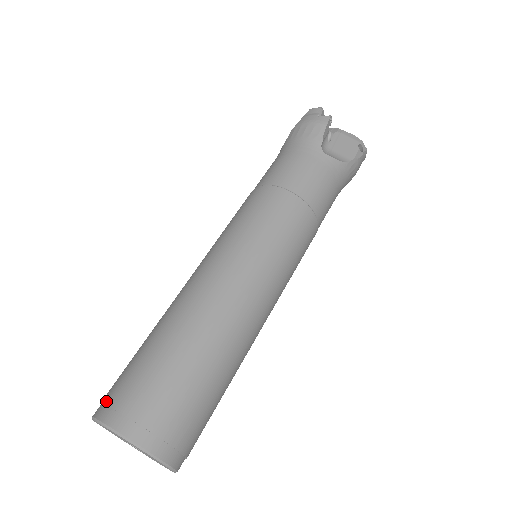
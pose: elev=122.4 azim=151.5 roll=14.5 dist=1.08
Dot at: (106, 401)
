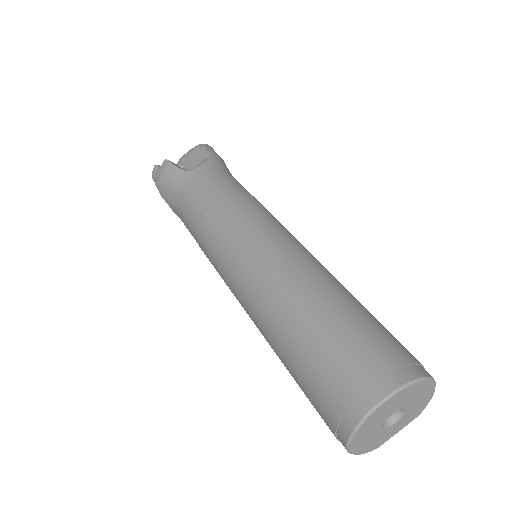
Dot at: (334, 423)
